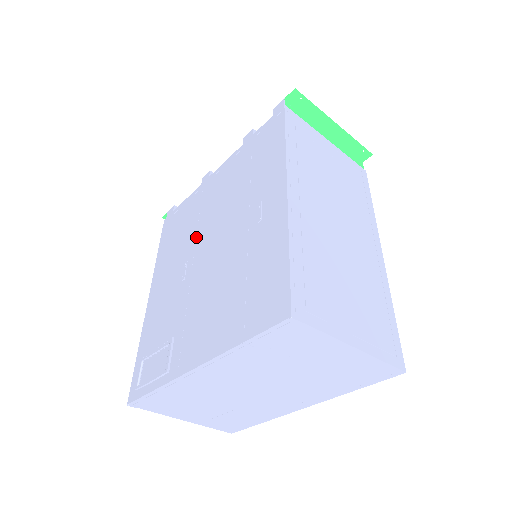
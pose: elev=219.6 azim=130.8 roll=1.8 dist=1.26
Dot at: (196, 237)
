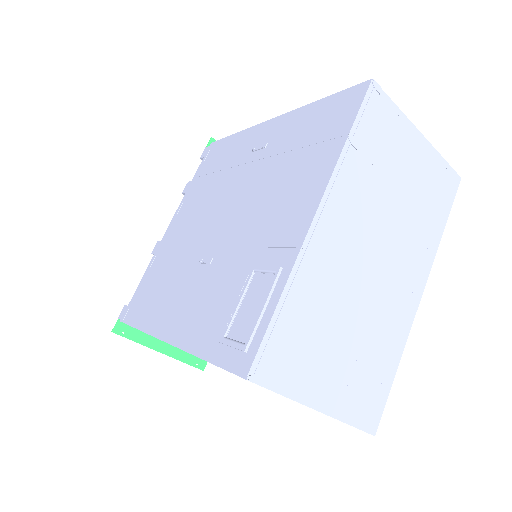
Dot at: (193, 246)
